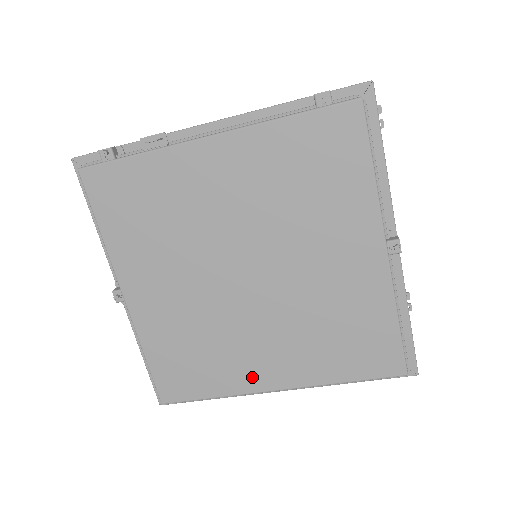
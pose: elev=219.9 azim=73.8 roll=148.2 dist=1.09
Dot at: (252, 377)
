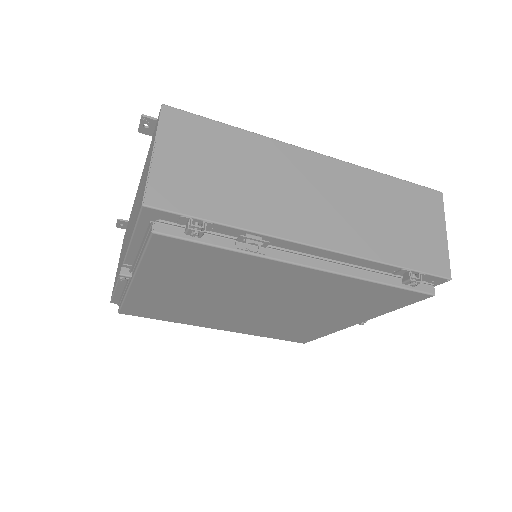
Dot at: (206, 324)
